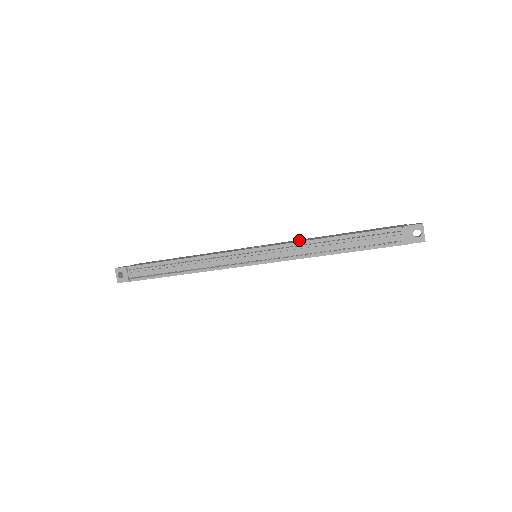
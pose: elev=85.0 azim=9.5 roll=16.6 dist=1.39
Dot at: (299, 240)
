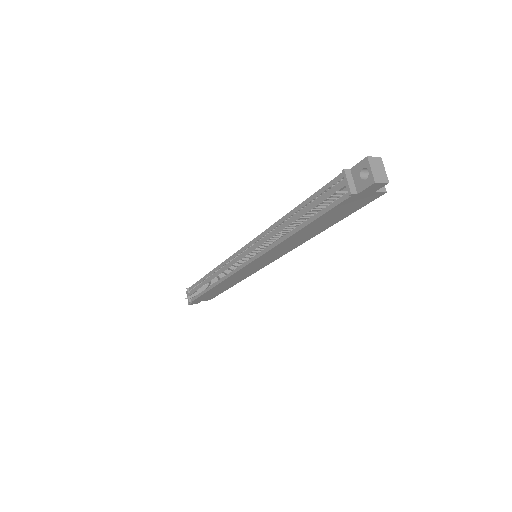
Dot at: occluded
